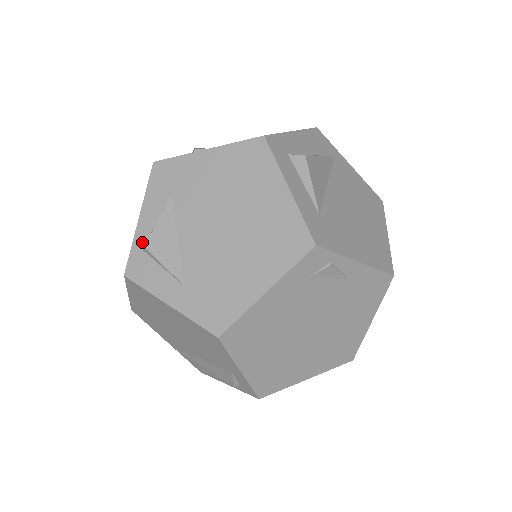
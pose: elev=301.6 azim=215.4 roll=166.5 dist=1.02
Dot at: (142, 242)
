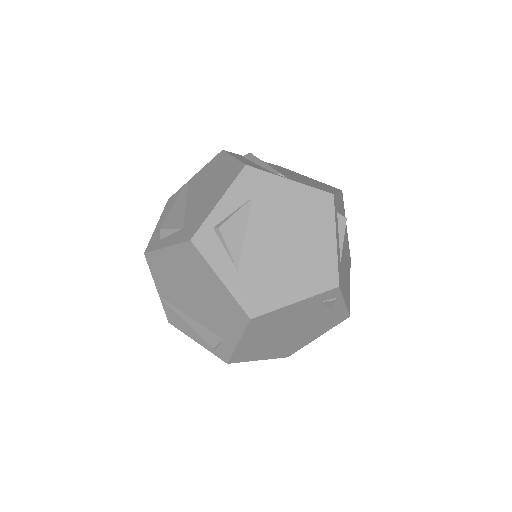
Dot at: (215, 222)
